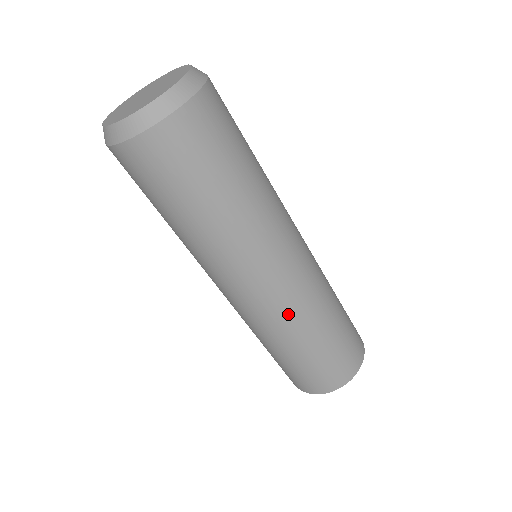
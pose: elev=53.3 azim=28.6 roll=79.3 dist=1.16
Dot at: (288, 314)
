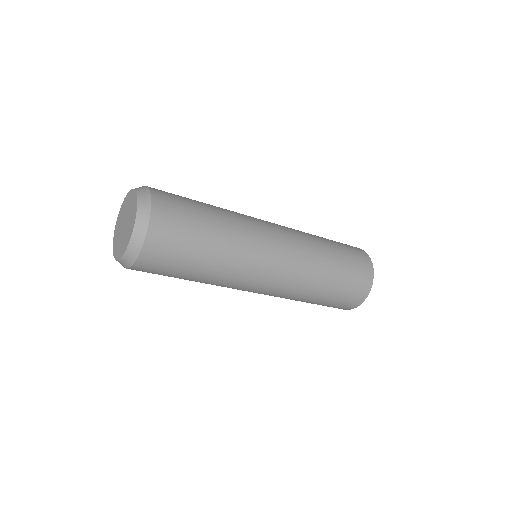
Dot at: (303, 268)
